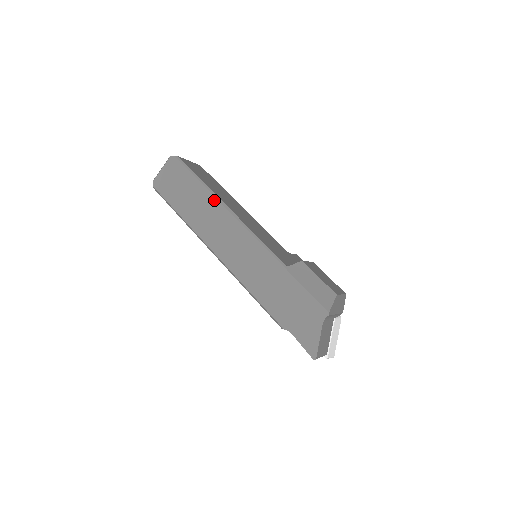
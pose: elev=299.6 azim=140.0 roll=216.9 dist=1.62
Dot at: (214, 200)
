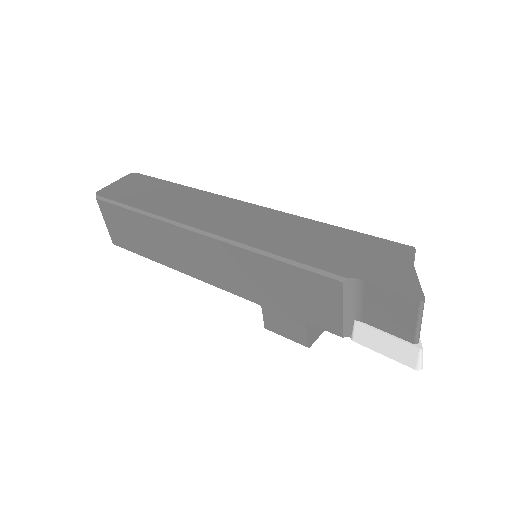
Dot at: (198, 191)
